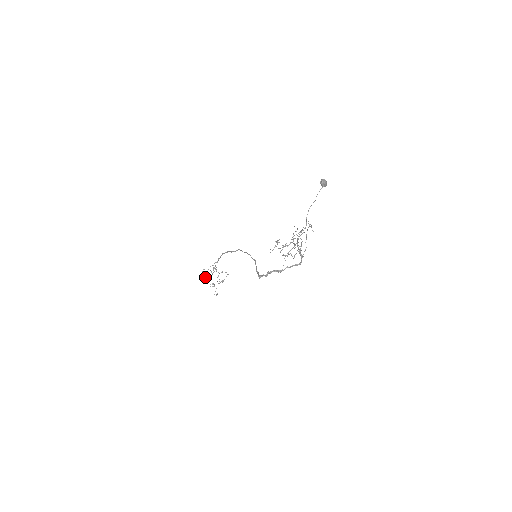
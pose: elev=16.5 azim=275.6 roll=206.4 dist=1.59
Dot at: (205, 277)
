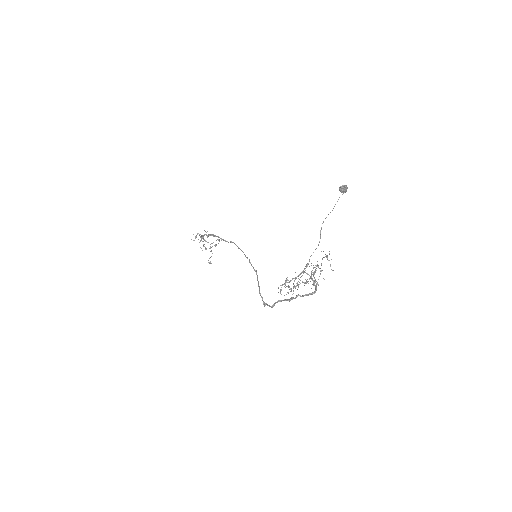
Dot at: (194, 240)
